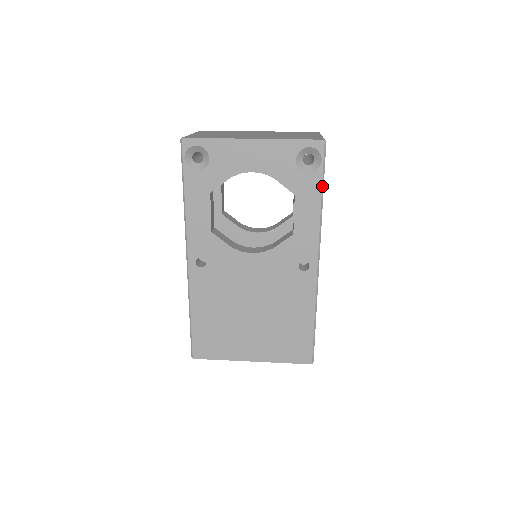
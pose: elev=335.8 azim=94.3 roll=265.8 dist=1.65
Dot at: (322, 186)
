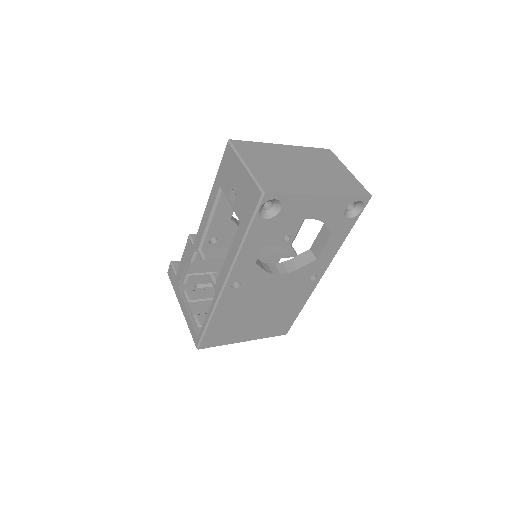
Dot at: occluded
